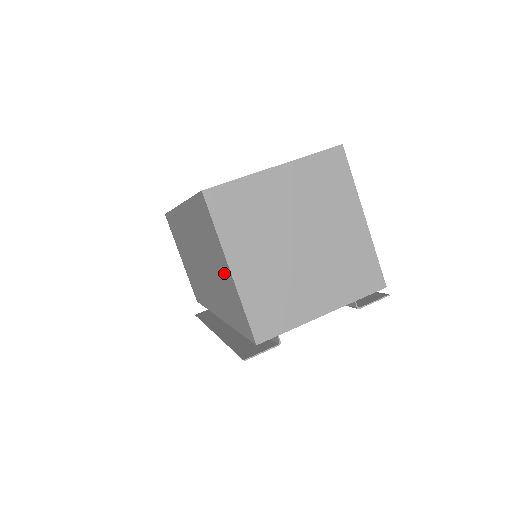
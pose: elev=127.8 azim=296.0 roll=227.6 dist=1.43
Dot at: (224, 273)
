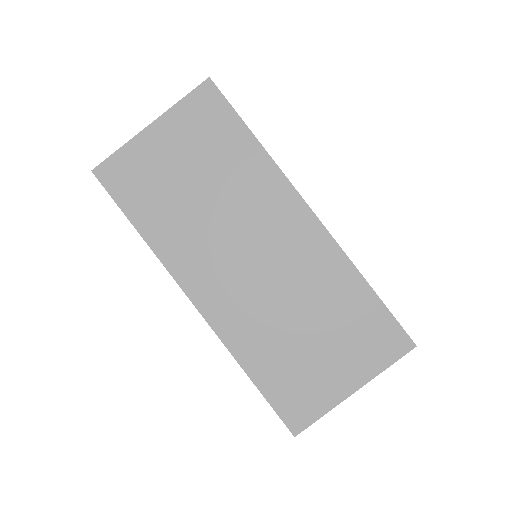
Dot at: occluded
